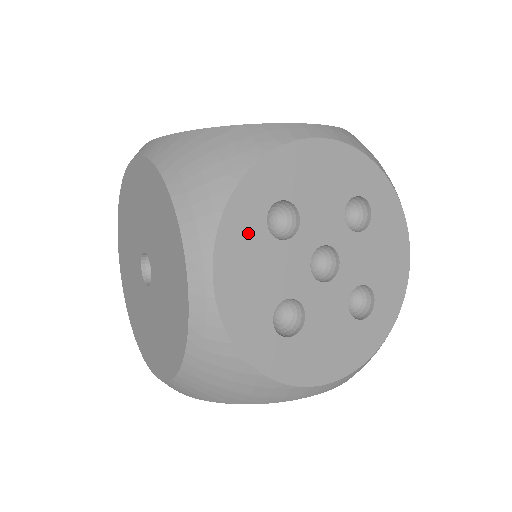
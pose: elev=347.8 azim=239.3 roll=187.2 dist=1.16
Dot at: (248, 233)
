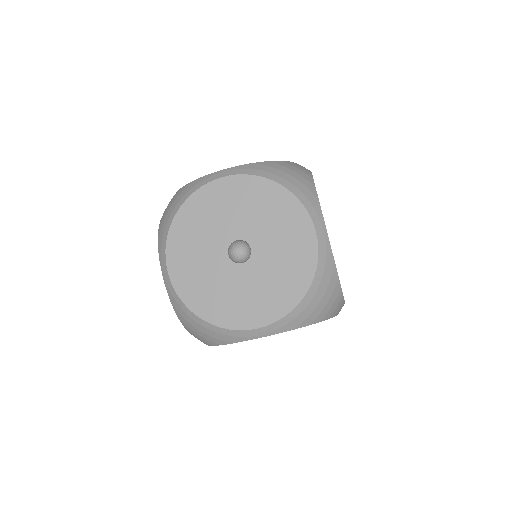
Dot at: occluded
